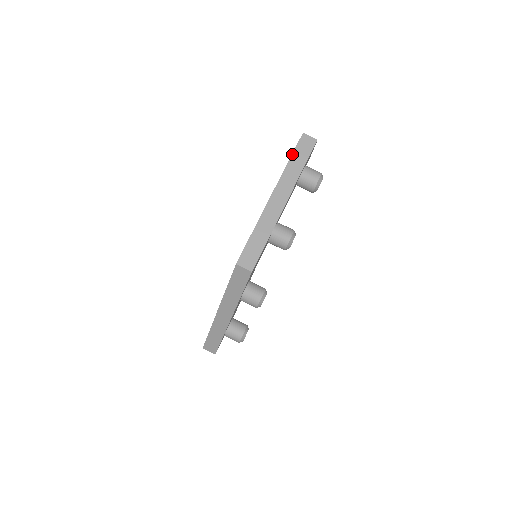
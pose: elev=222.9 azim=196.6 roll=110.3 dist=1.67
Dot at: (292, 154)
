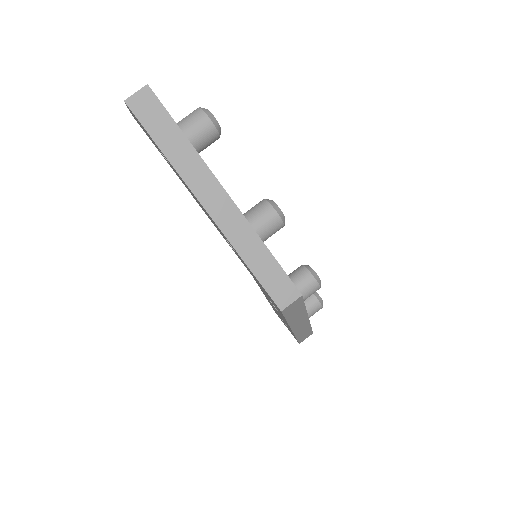
Dot at: (154, 141)
